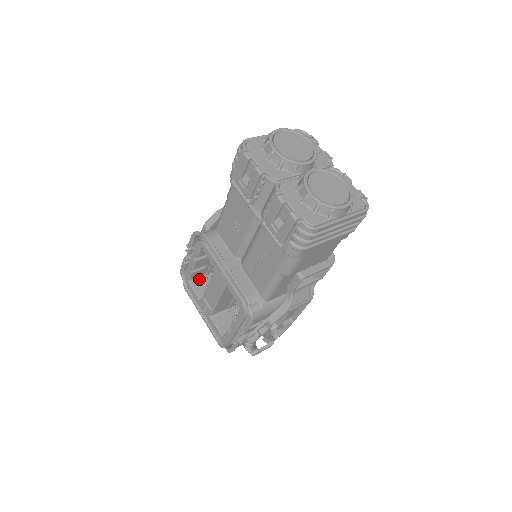
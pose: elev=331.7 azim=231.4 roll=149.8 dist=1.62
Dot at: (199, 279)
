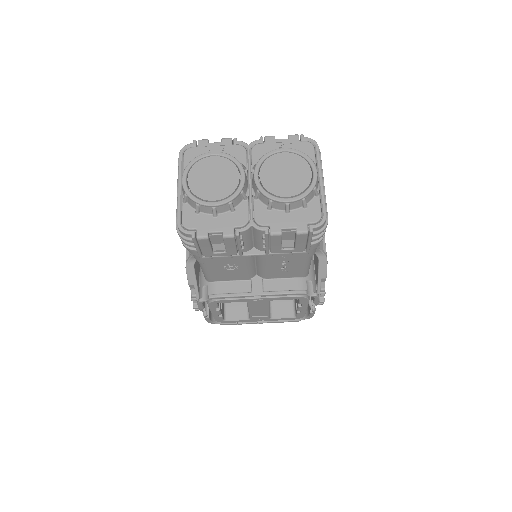
Dot at: (226, 309)
